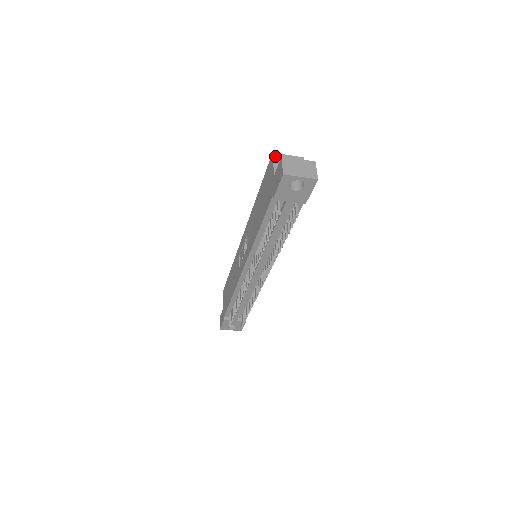
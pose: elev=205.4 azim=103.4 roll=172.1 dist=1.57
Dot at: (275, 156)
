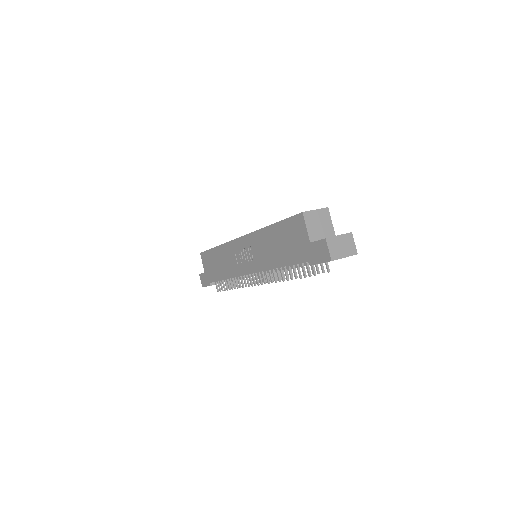
Dot at: (306, 216)
